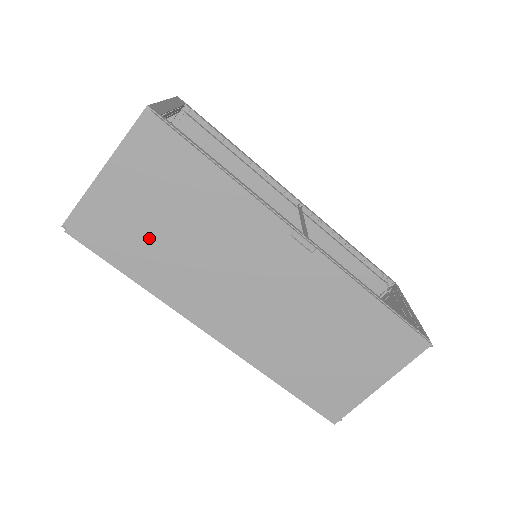
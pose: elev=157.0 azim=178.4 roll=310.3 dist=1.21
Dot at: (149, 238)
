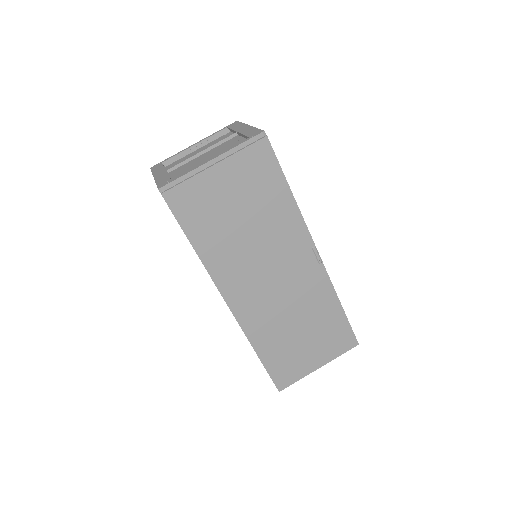
Dot at: (221, 220)
